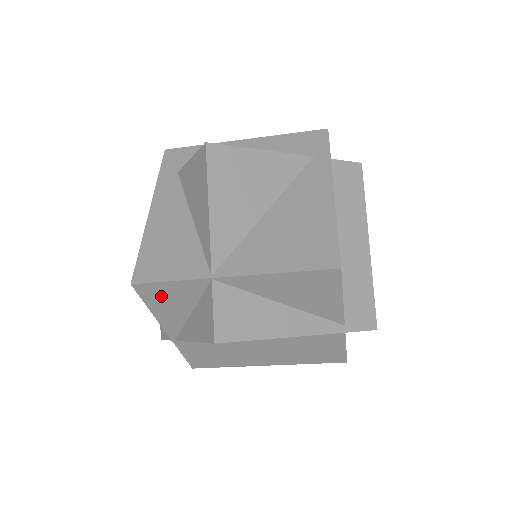
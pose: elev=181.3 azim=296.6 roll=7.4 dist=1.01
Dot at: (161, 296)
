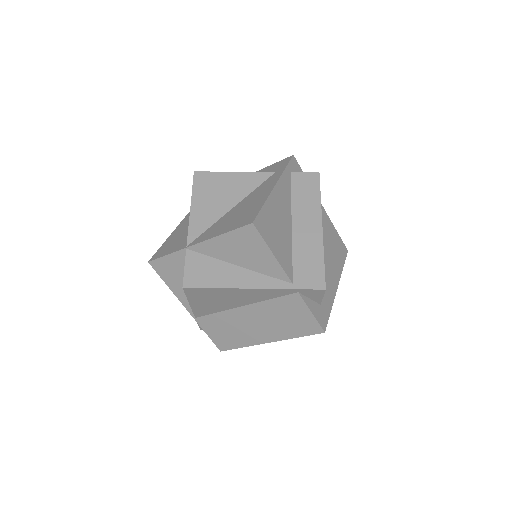
Dot at: (168, 271)
